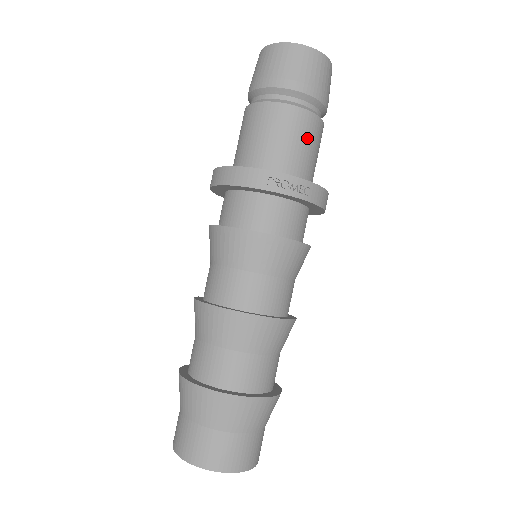
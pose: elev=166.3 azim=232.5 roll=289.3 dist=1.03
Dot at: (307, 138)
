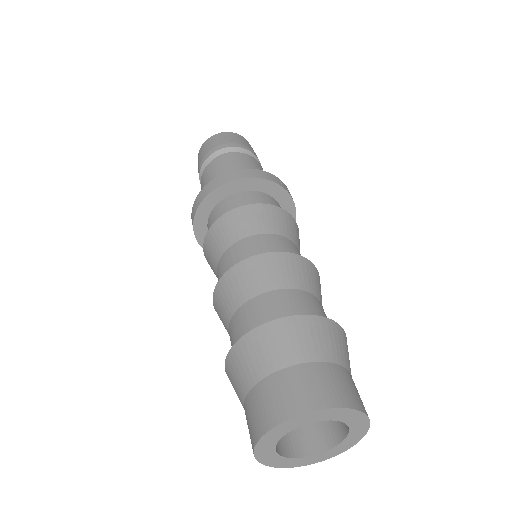
Dot at: occluded
